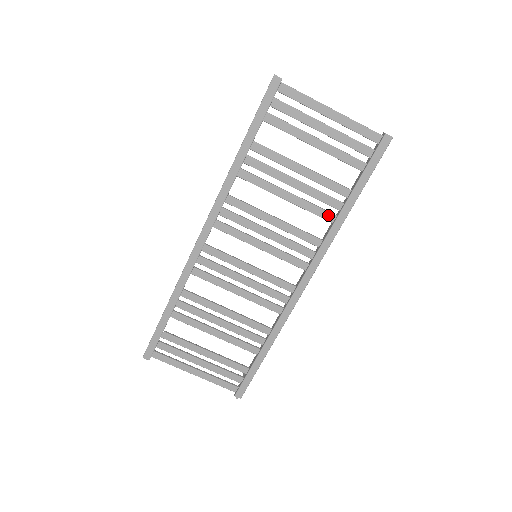
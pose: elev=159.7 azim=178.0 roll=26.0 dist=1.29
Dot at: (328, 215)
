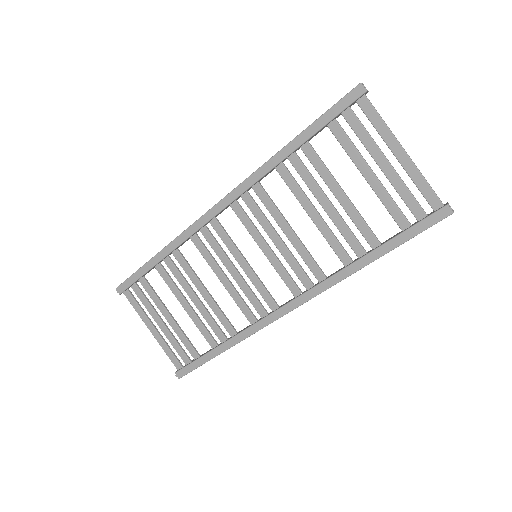
Dot at: (344, 256)
